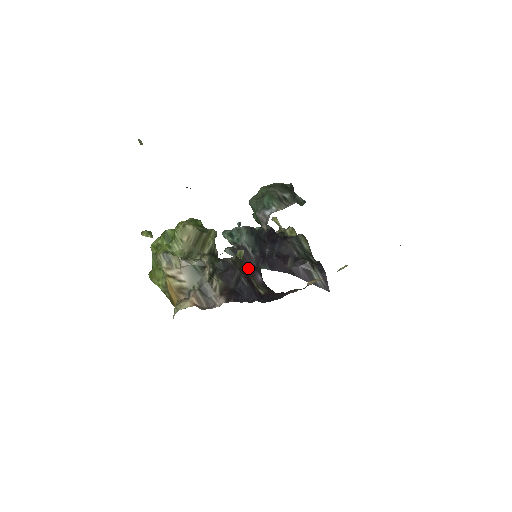
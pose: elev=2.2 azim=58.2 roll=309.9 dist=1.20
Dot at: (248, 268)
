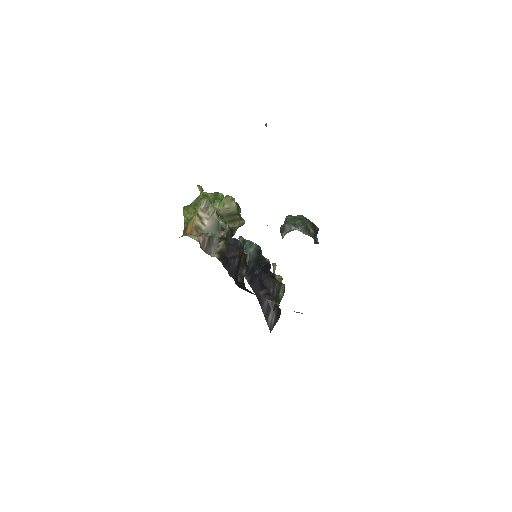
Dot at: (244, 260)
